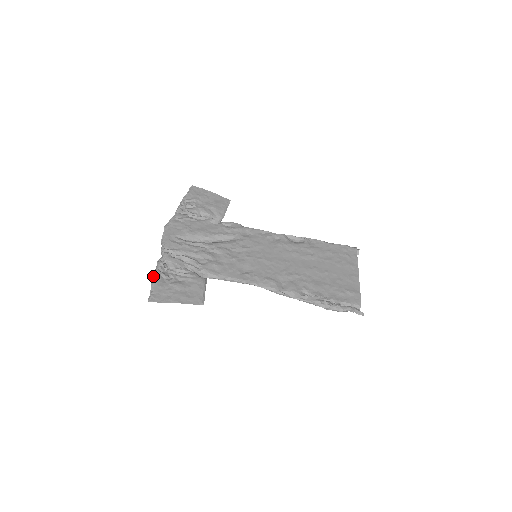
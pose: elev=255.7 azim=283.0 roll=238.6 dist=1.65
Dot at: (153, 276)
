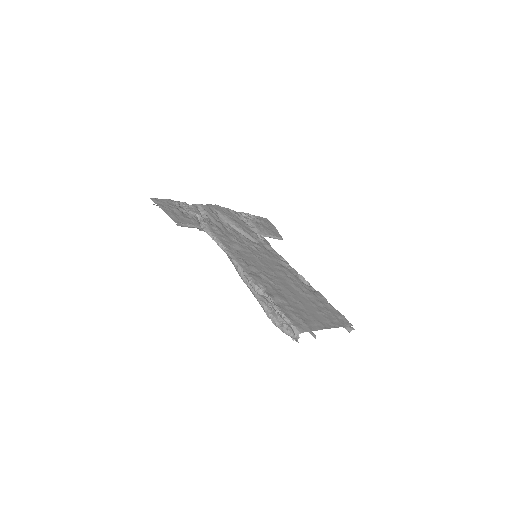
Dot at: occluded
